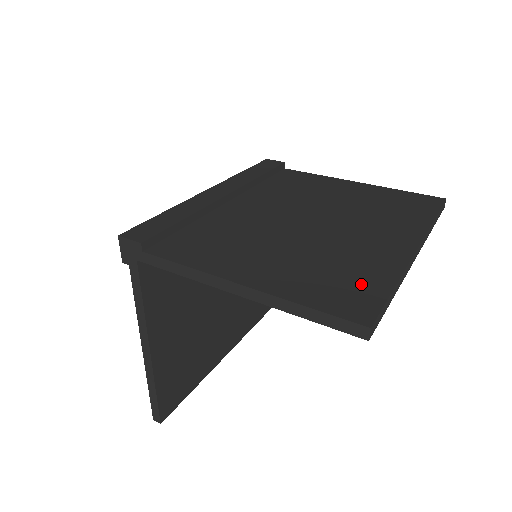
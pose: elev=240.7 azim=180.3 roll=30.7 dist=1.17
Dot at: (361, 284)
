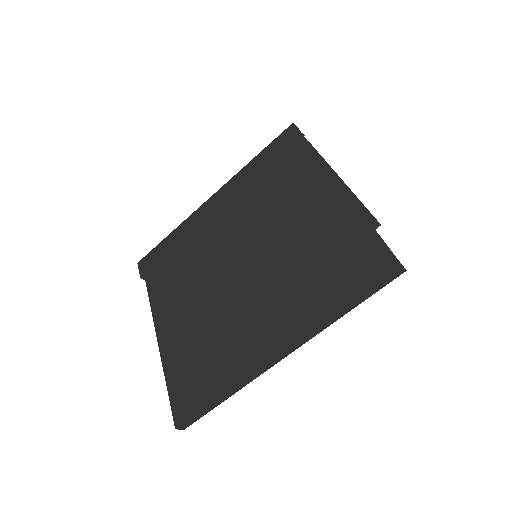
Dot at: (204, 382)
